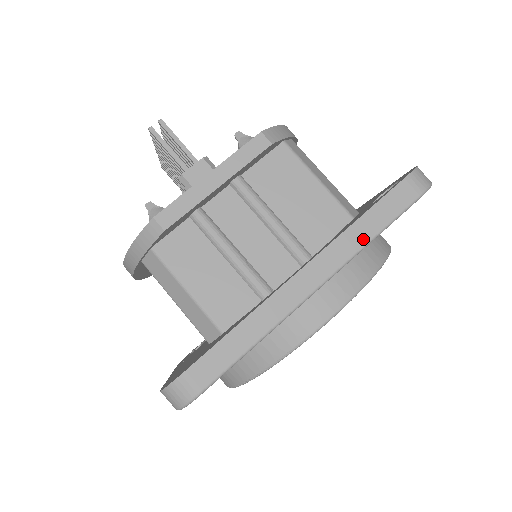
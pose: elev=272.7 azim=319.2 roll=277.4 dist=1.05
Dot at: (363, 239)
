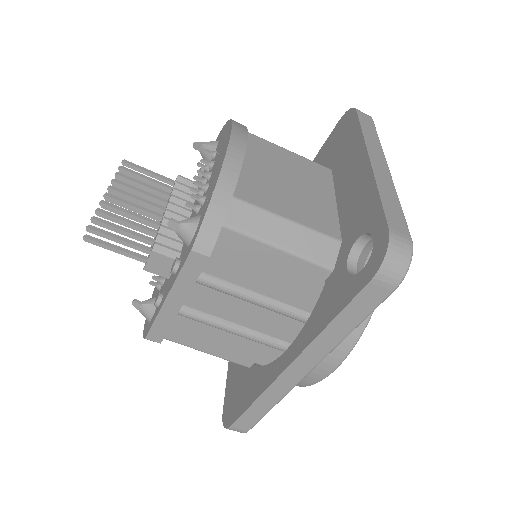
Dot at: (338, 338)
